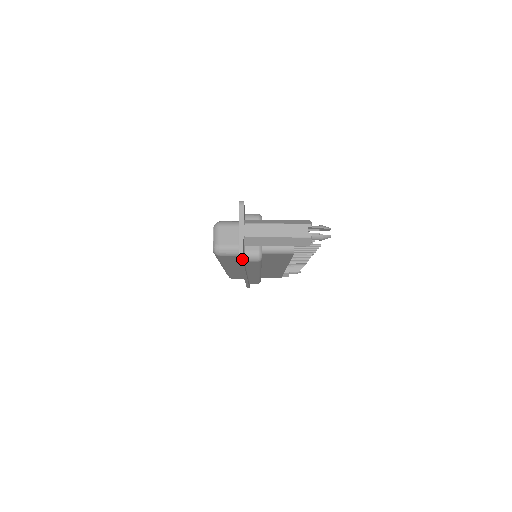
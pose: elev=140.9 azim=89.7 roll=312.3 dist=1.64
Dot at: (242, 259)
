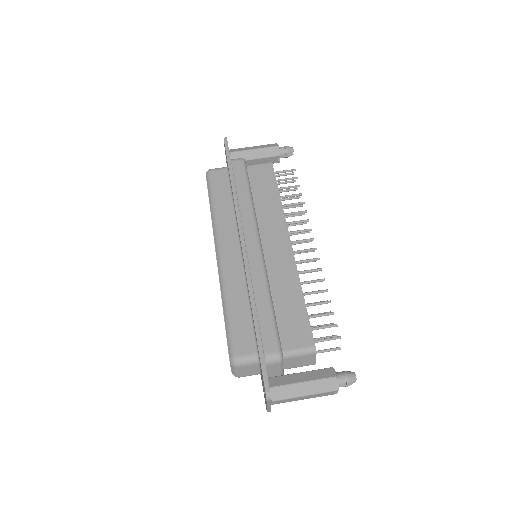
Dot at: occluded
